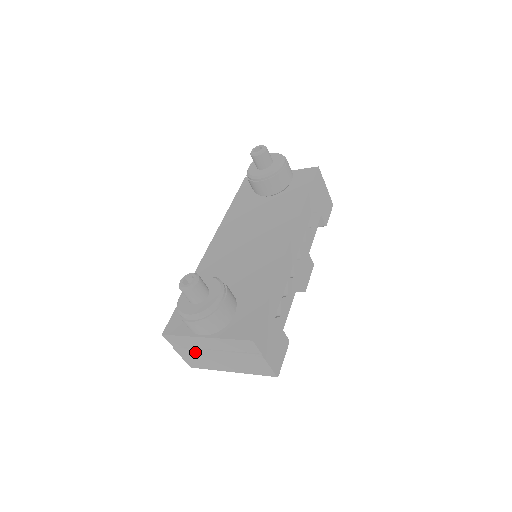
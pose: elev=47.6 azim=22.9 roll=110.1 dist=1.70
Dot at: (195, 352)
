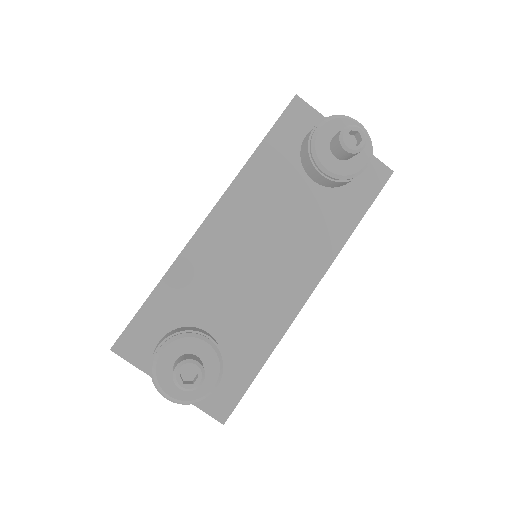
Dot at: occluded
